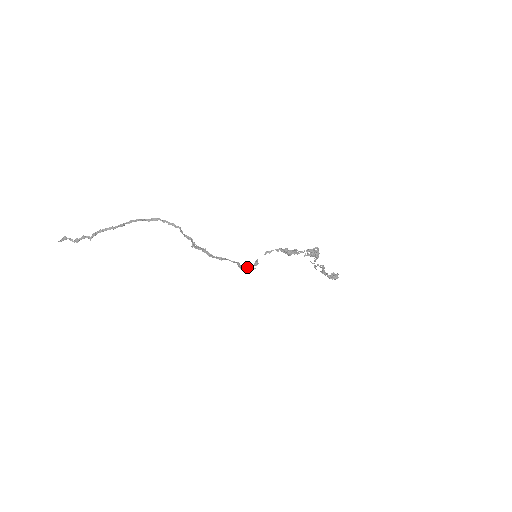
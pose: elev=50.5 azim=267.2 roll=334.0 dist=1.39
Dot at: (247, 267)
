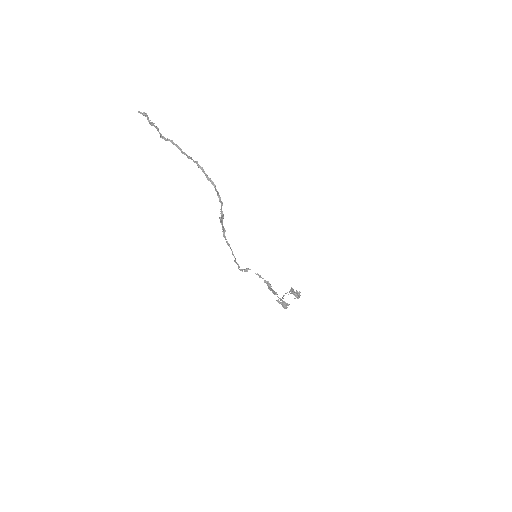
Dot at: (239, 266)
